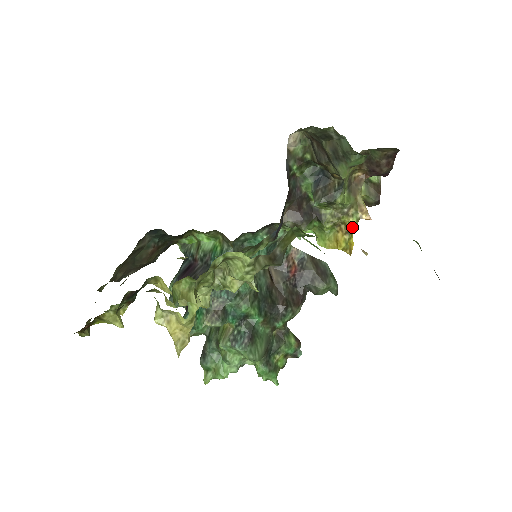
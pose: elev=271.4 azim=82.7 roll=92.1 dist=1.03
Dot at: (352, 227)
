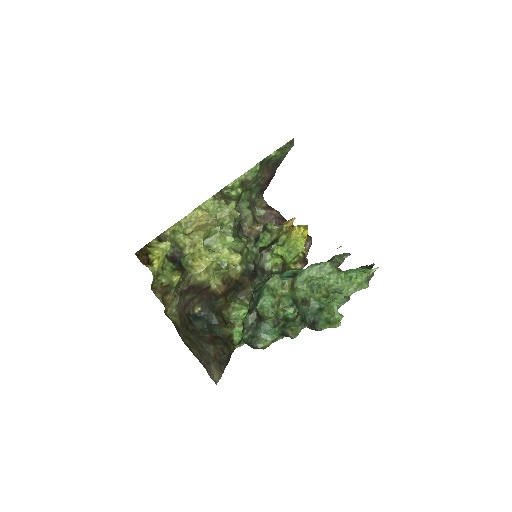
Dot at: (290, 223)
